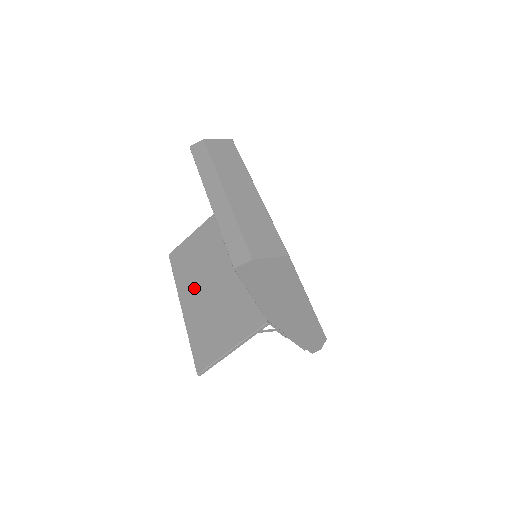
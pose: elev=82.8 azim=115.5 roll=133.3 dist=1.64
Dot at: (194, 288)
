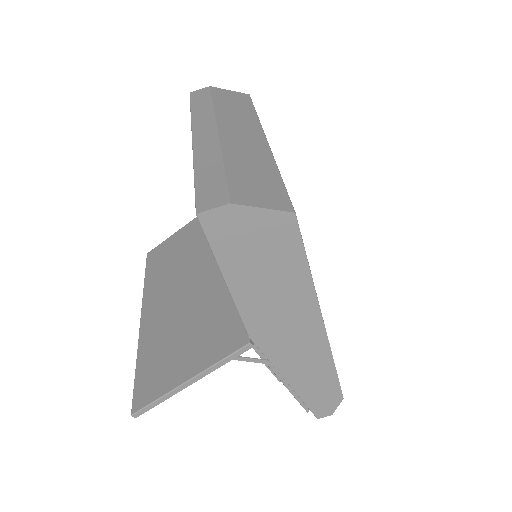
Dot at: (164, 293)
